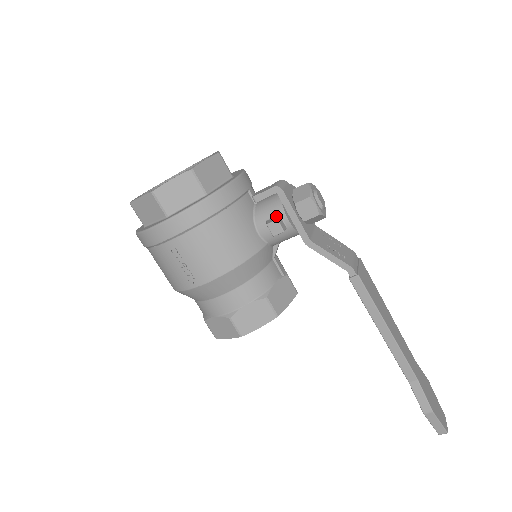
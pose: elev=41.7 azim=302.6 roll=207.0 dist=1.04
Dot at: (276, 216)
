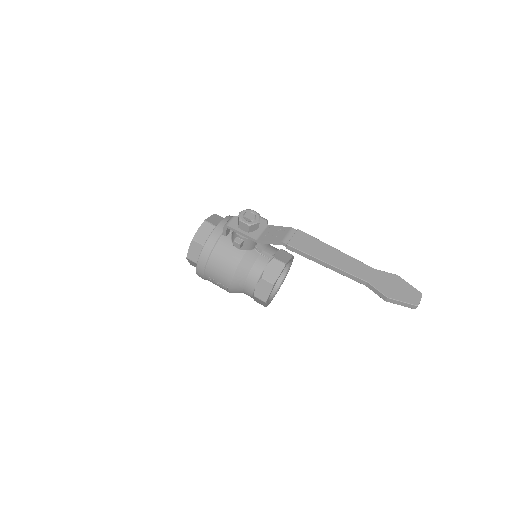
Dot at: (236, 238)
